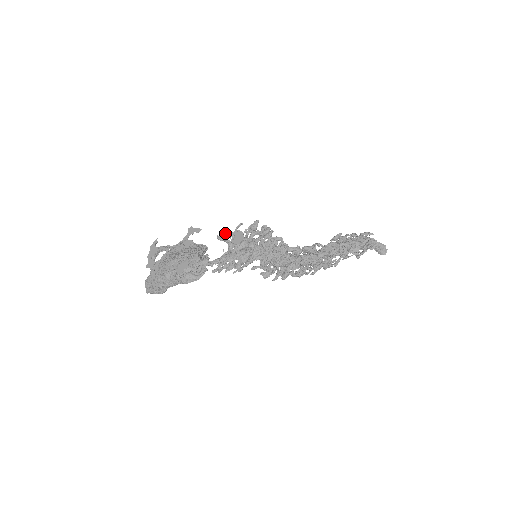
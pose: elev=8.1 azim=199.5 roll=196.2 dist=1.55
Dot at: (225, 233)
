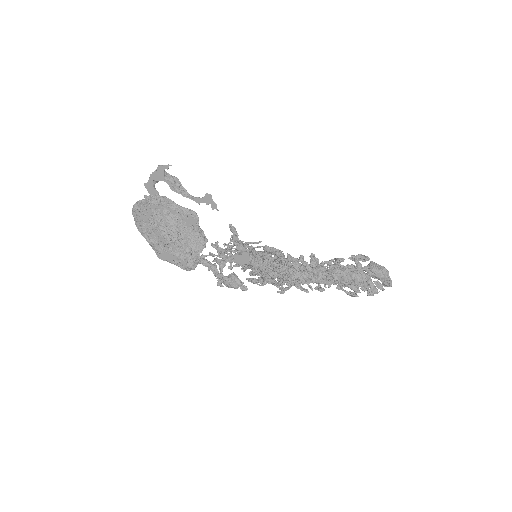
Dot at: (235, 240)
